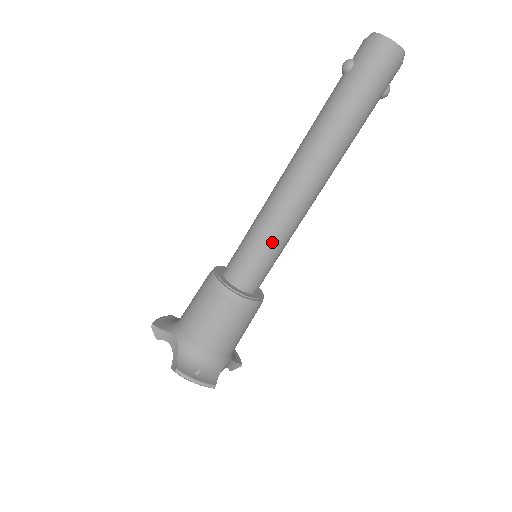
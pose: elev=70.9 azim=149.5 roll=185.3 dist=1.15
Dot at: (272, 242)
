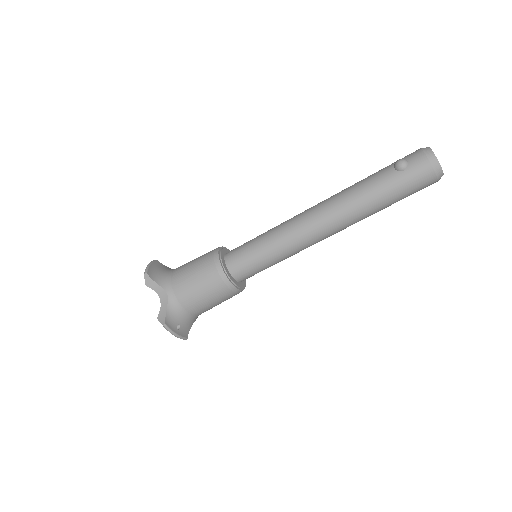
Dot at: (277, 259)
